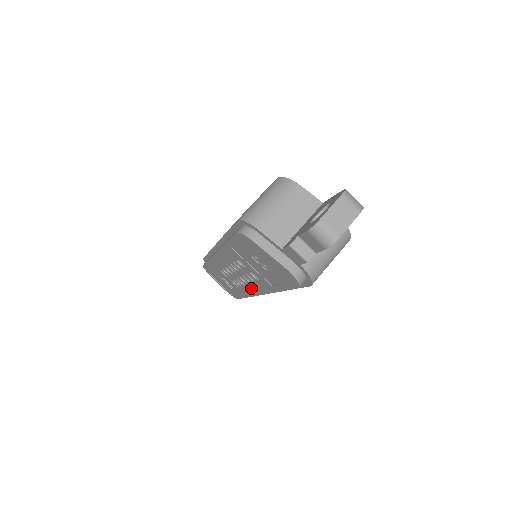
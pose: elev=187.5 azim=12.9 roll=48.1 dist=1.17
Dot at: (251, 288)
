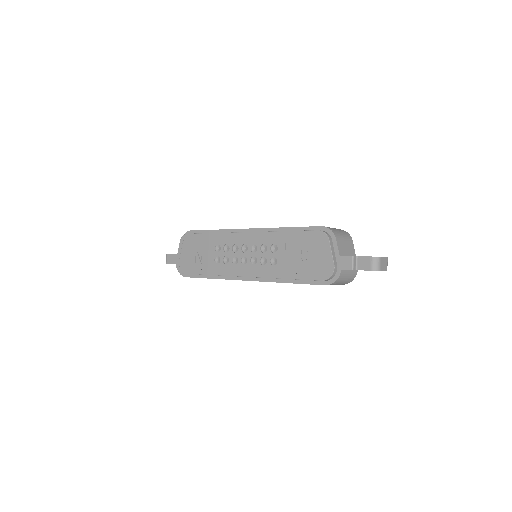
Dot at: (242, 269)
